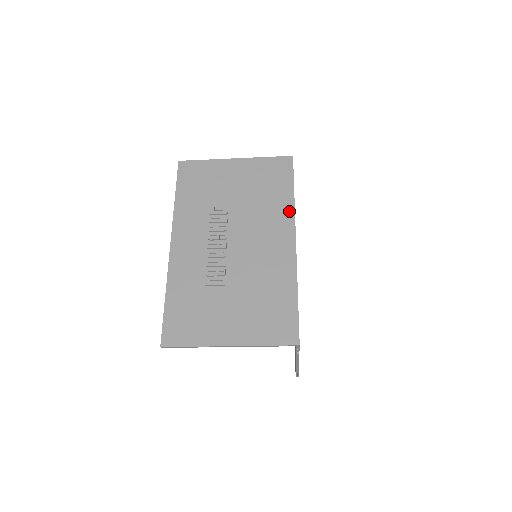
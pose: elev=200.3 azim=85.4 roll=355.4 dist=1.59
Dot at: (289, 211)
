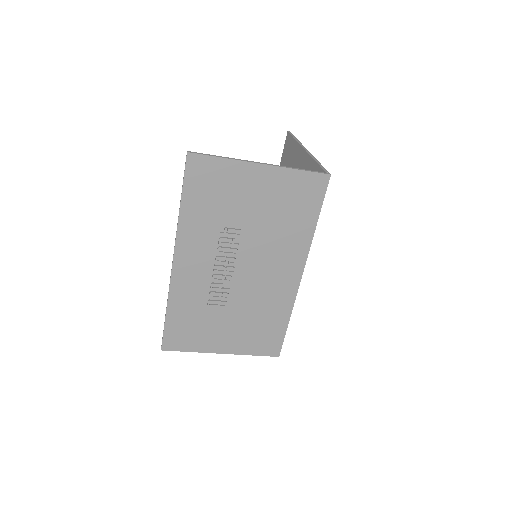
Dot at: (305, 244)
